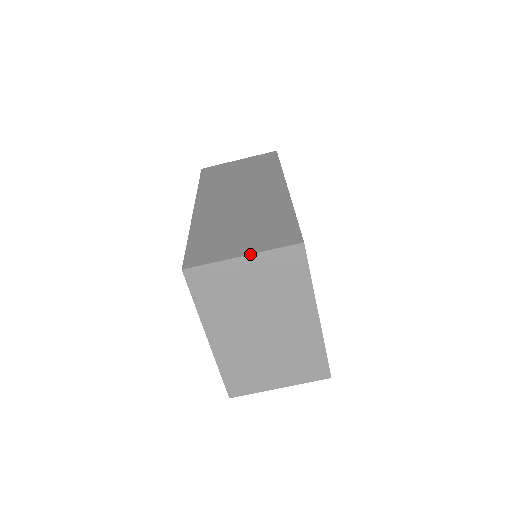
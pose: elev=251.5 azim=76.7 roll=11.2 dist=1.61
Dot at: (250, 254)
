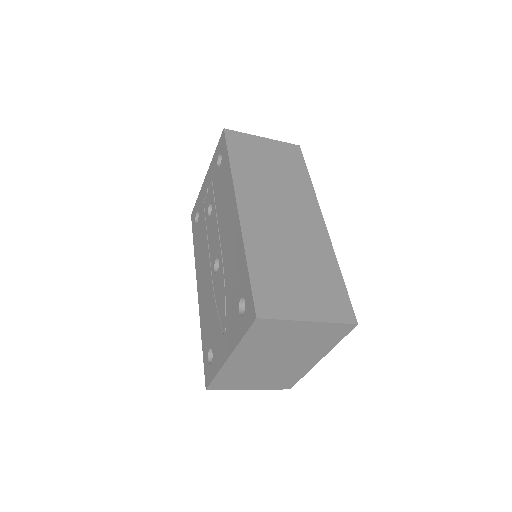
Dot at: (316, 321)
